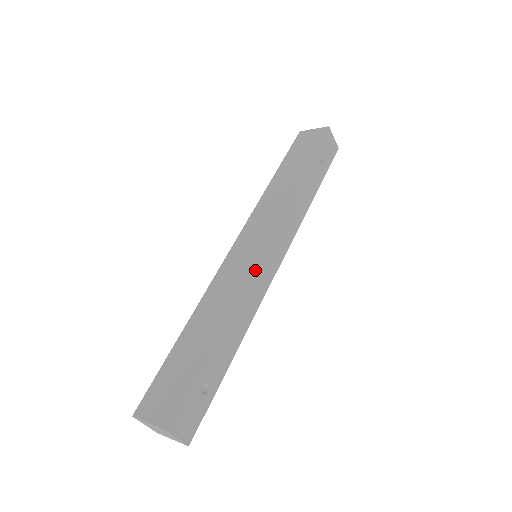
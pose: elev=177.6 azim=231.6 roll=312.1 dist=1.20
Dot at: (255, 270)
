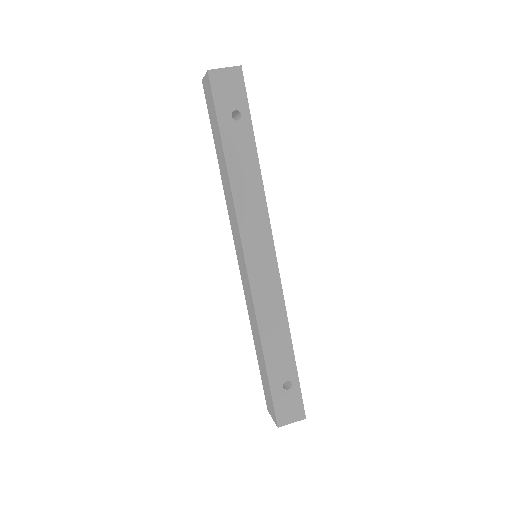
Dot at: (255, 286)
